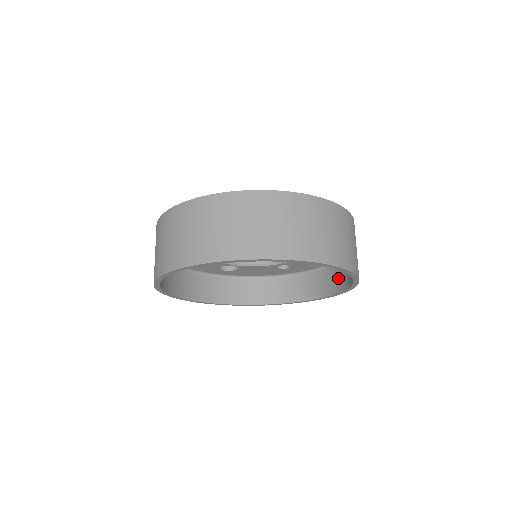
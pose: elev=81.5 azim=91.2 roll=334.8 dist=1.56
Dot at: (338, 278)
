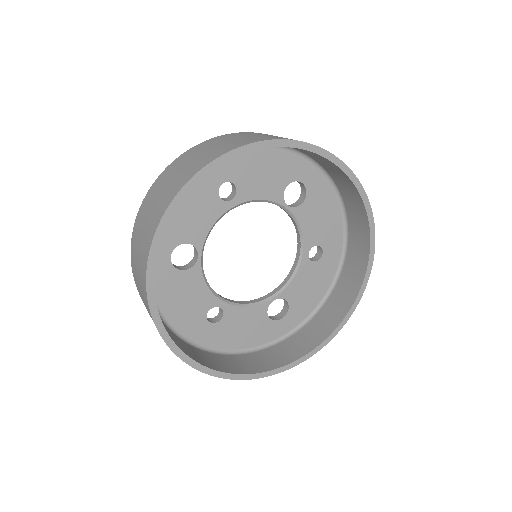
Dot at: (349, 194)
